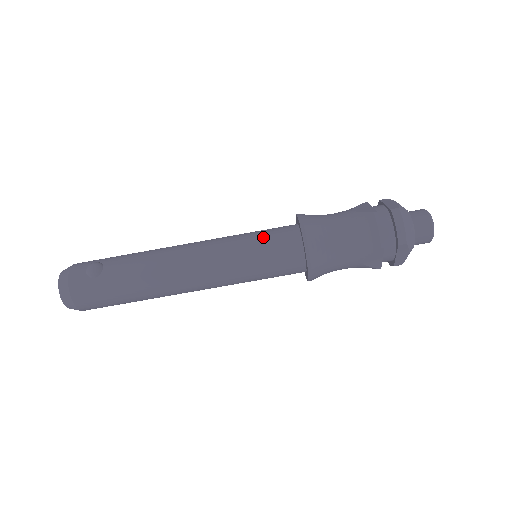
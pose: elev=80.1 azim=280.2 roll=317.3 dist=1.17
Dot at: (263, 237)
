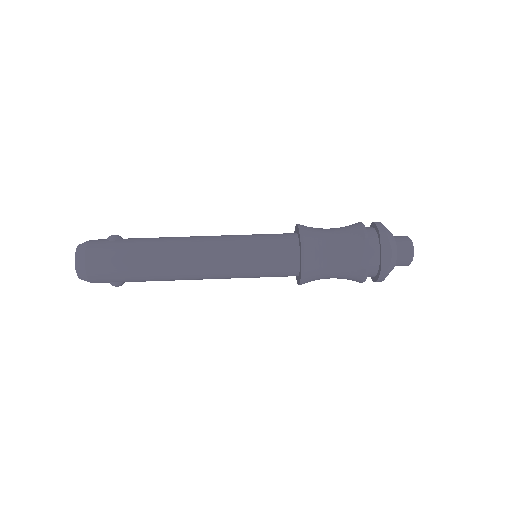
Dot at: (264, 234)
